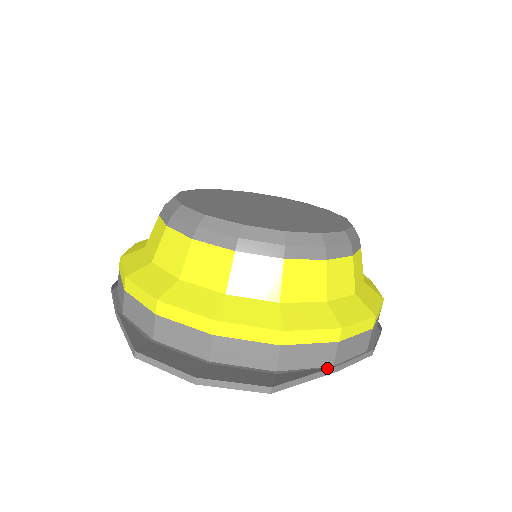
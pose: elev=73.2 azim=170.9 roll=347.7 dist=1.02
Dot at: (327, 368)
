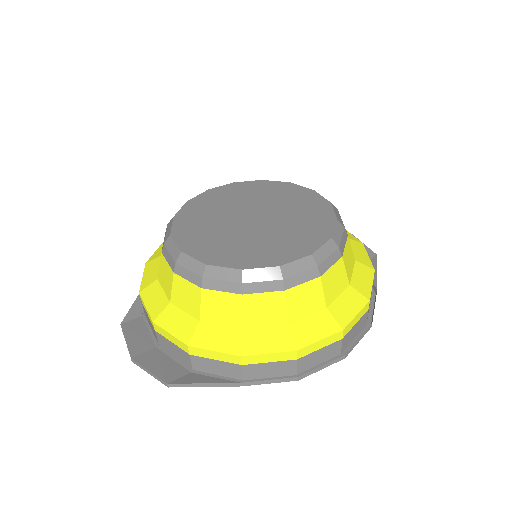
Dot at: (229, 382)
